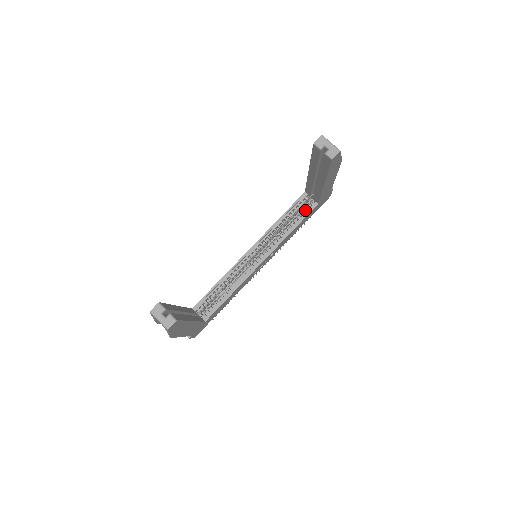
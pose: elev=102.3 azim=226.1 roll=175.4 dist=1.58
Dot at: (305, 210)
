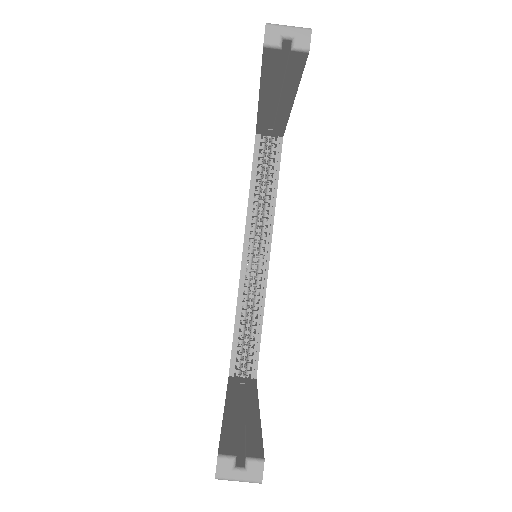
Dot at: (272, 156)
